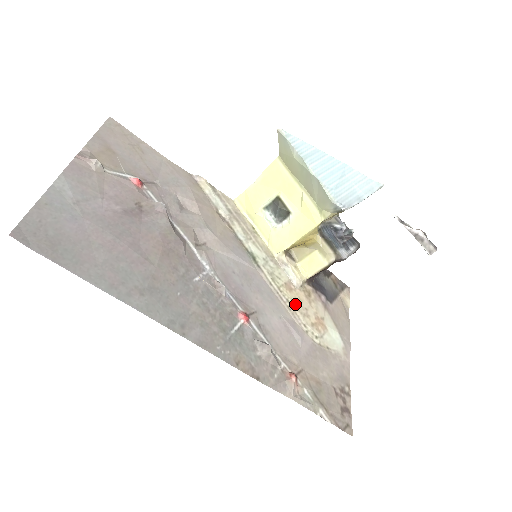
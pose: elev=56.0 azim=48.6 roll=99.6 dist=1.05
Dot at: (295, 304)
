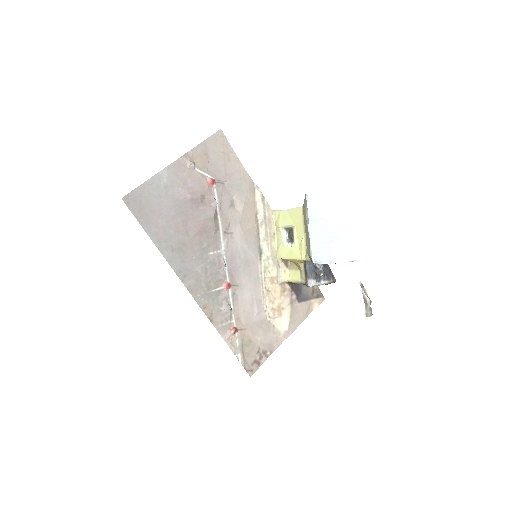
Dot at: (269, 292)
